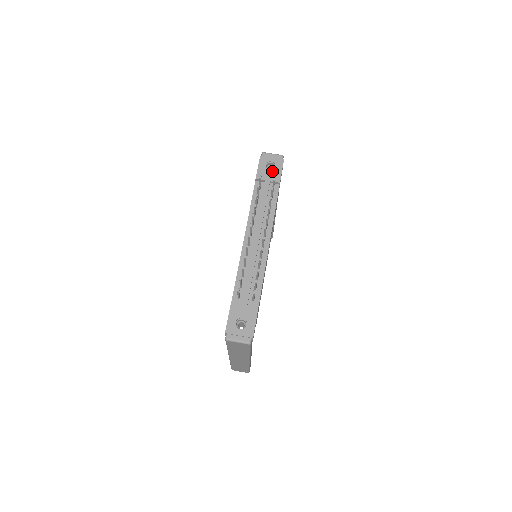
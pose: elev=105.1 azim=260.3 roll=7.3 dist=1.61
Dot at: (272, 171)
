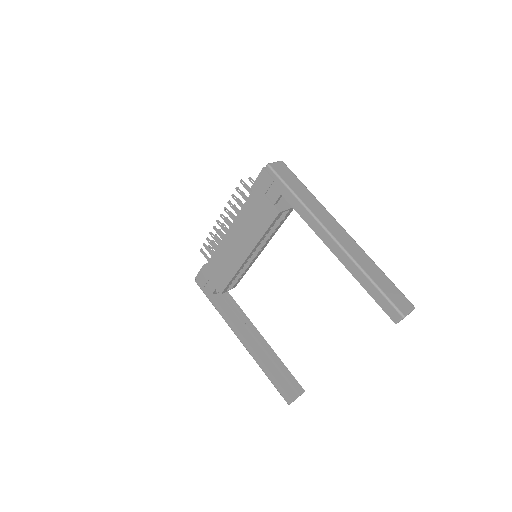
Dot at: occluded
